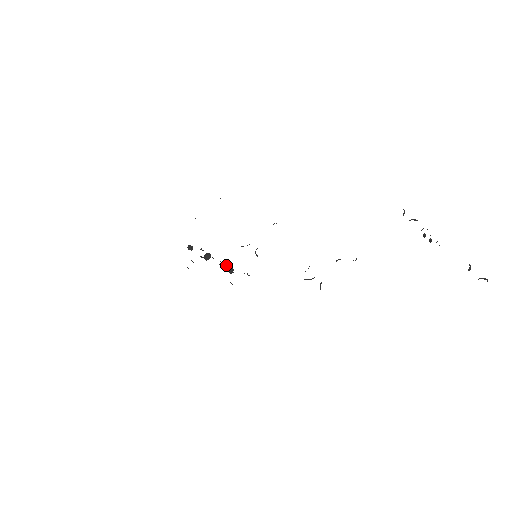
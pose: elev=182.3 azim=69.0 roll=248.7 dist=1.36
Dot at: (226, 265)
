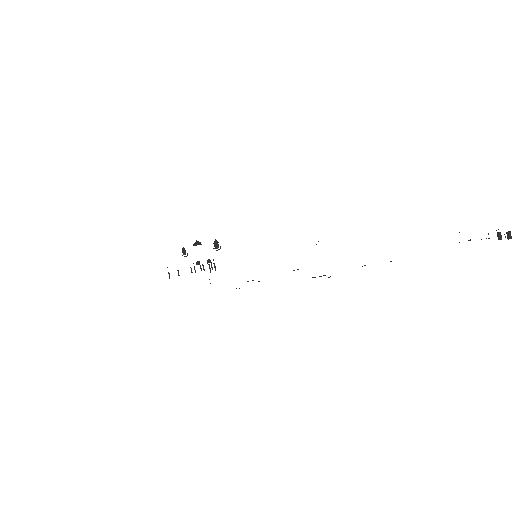
Dot at: occluded
